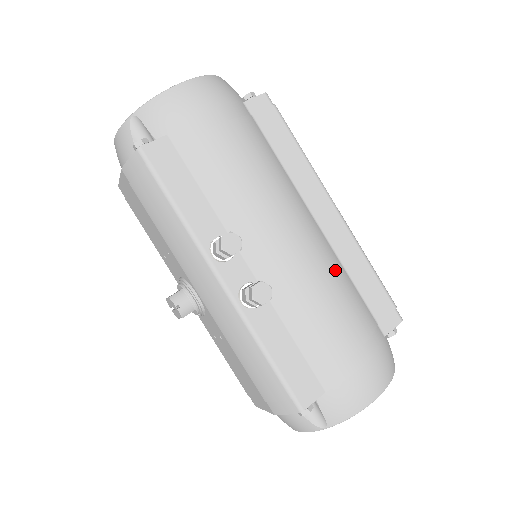
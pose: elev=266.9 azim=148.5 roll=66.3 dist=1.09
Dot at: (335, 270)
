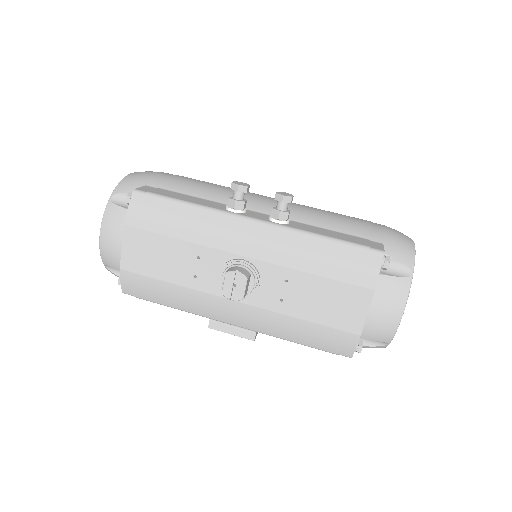
Dot at: occluded
